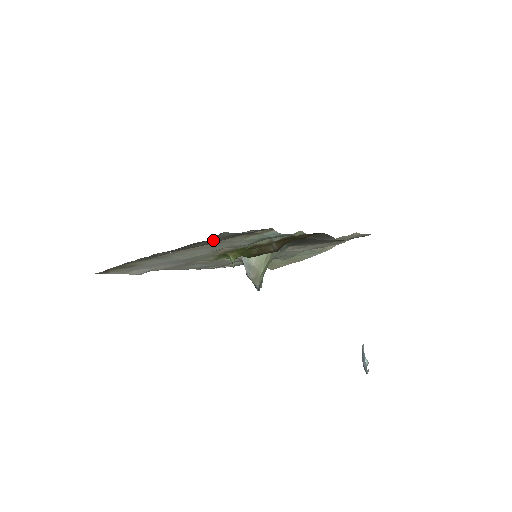
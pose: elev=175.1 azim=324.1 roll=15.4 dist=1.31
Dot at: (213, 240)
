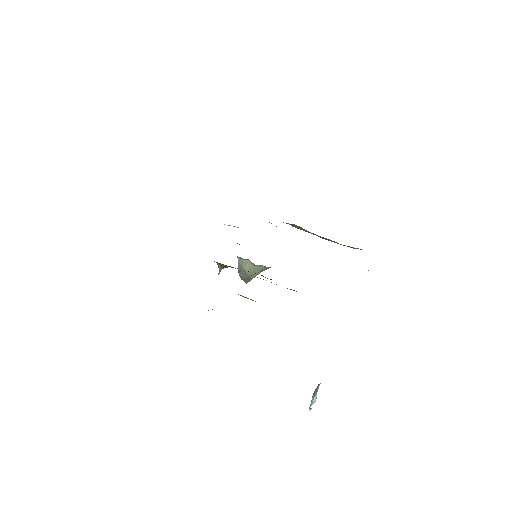
Dot at: occluded
